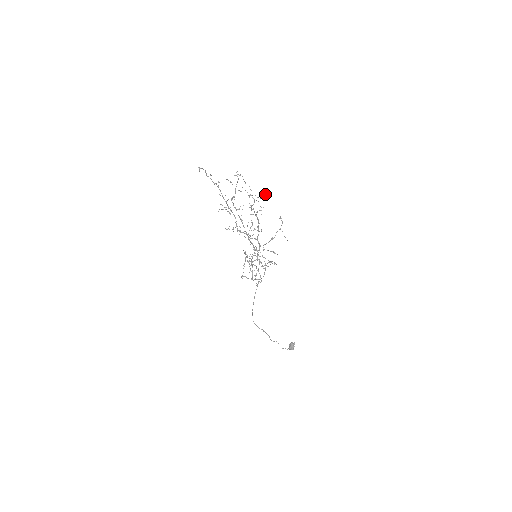
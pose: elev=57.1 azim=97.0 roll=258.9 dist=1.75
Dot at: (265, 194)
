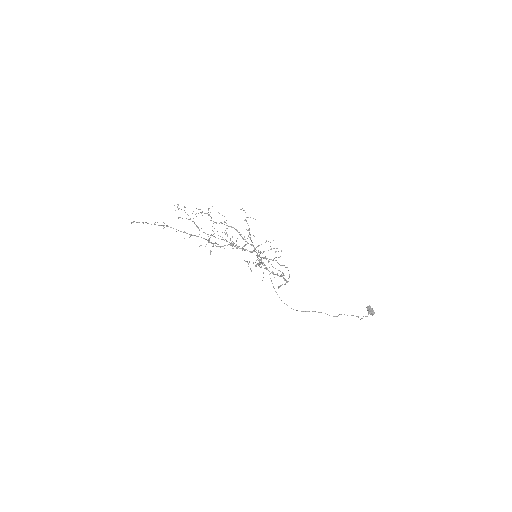
Dot at: occluded
